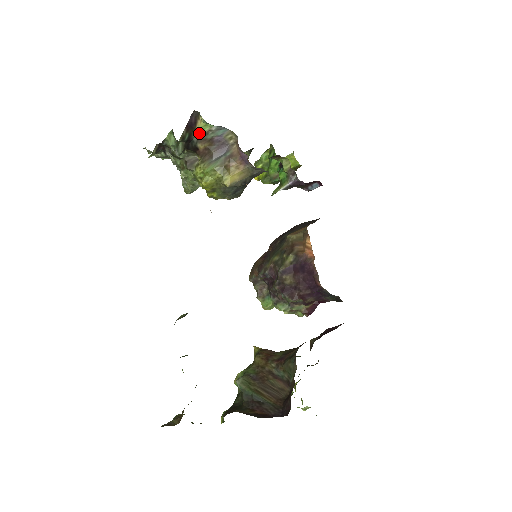
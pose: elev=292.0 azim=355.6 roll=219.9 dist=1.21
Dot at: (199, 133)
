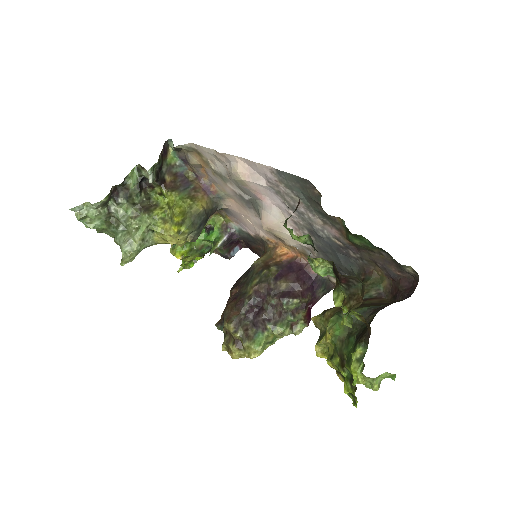
Dot at: (168, 164)
